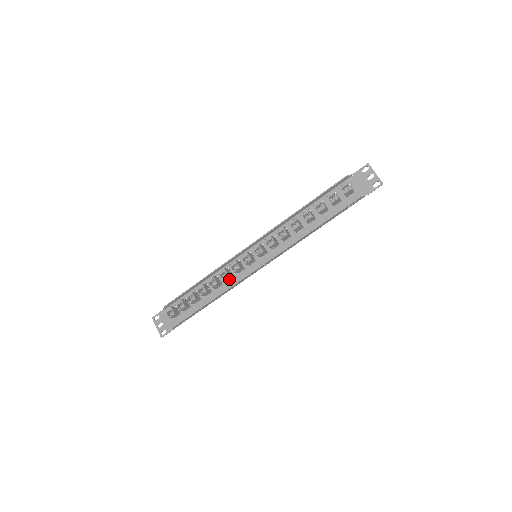
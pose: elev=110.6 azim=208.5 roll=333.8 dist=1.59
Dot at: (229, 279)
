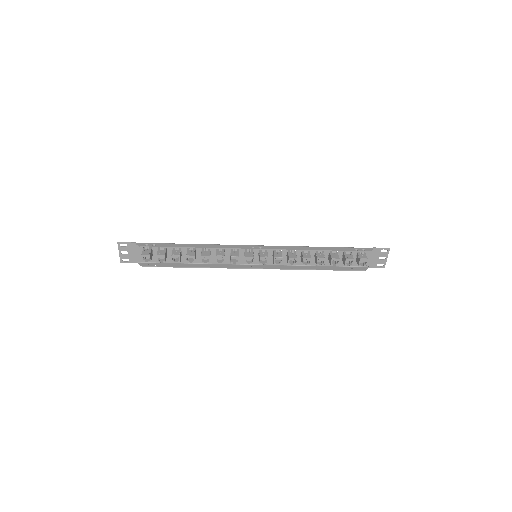
Dot at: occluded
